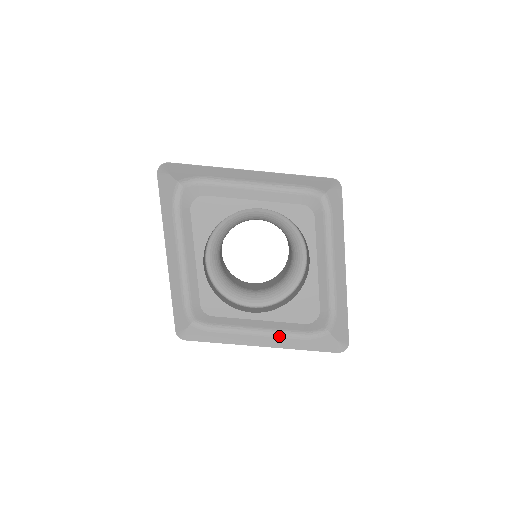
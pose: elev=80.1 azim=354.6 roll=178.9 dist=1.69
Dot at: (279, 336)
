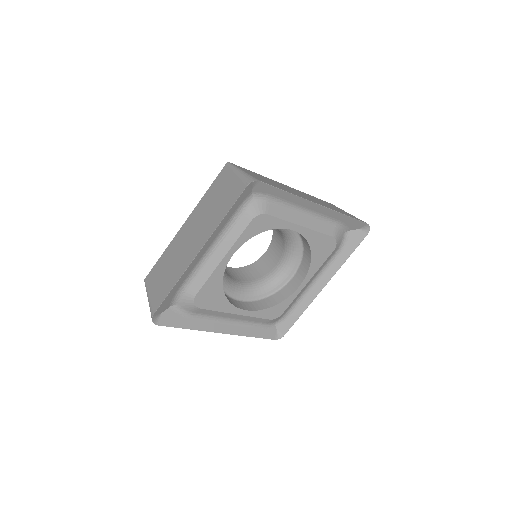
Dot at: (326, 270)
